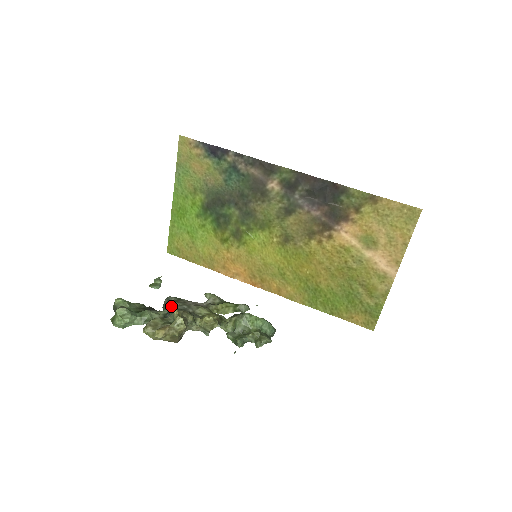
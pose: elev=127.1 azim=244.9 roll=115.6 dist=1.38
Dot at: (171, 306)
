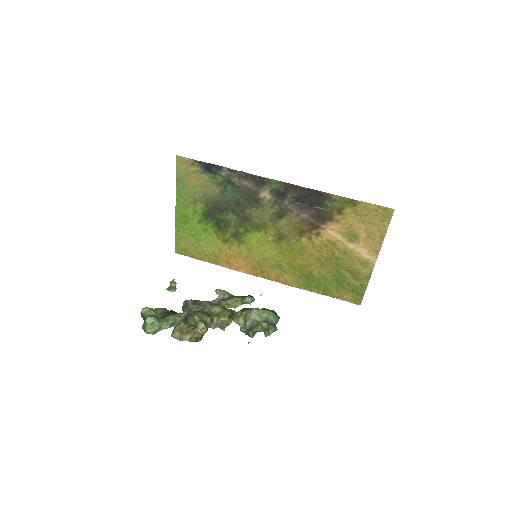
Dot at: (190, 309)
